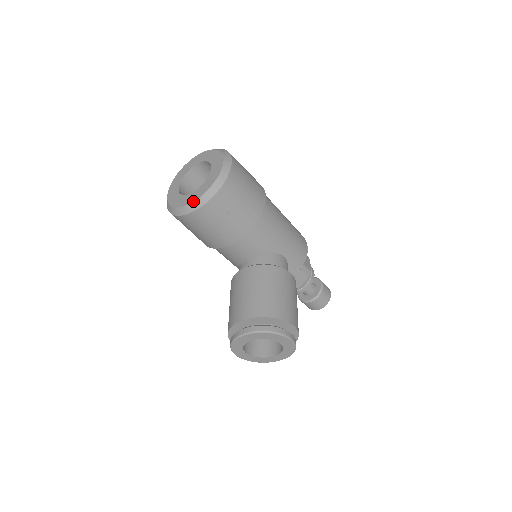
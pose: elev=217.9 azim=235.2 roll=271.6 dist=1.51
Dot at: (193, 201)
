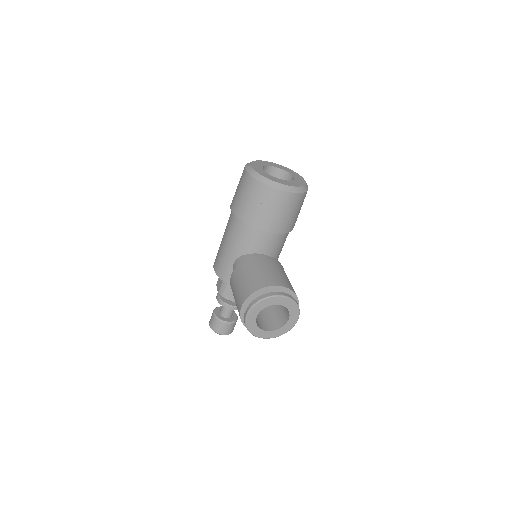
Dot at: (289, 185)
